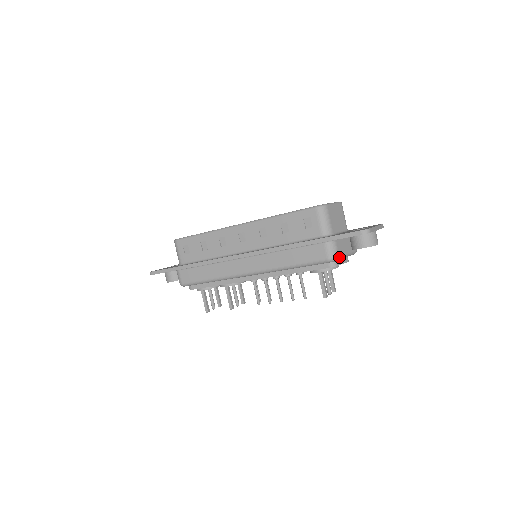
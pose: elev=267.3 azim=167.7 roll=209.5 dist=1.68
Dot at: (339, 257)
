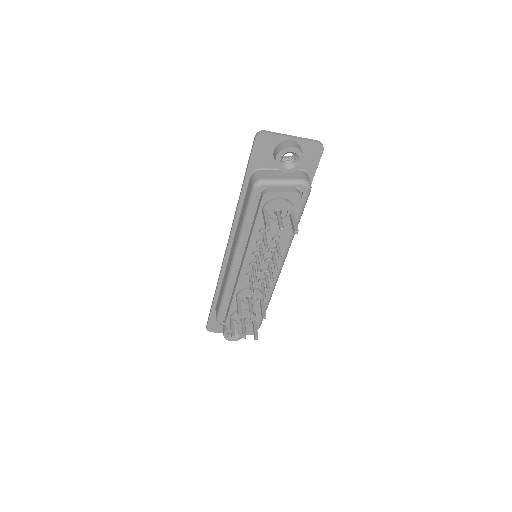
Dot at: (264, 180)
